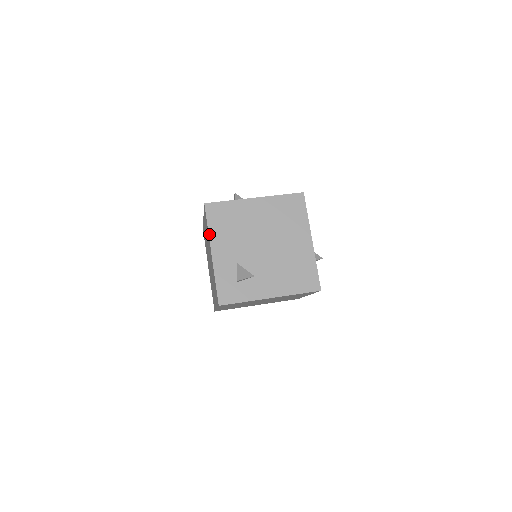
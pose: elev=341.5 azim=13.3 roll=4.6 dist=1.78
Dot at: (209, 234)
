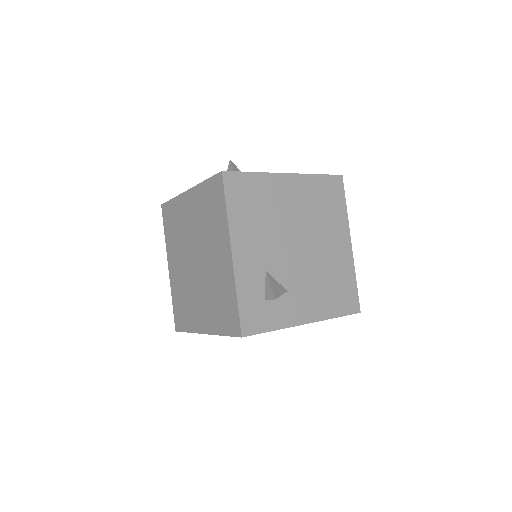
Dot at: (228, 222)
